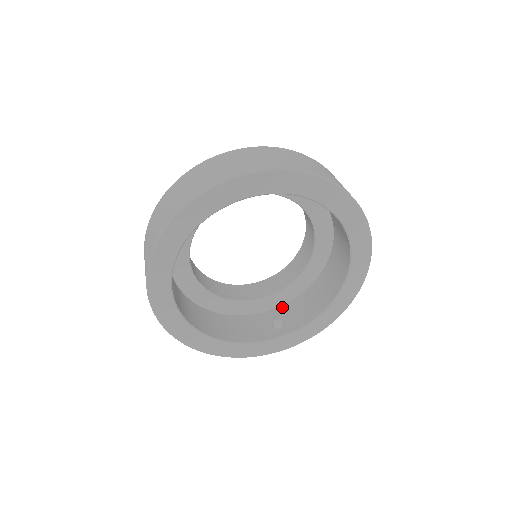
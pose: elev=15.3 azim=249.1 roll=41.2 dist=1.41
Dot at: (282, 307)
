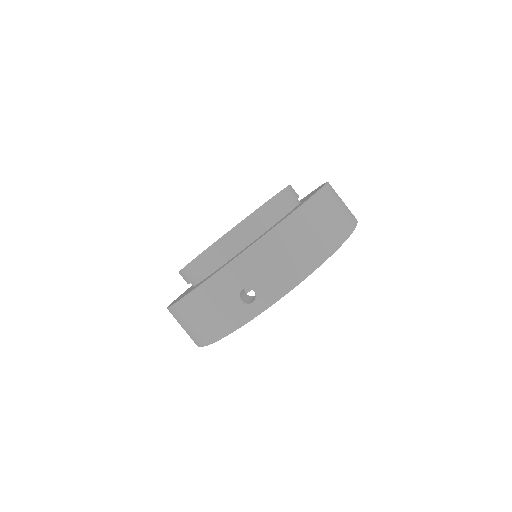
Dot at: occluded
